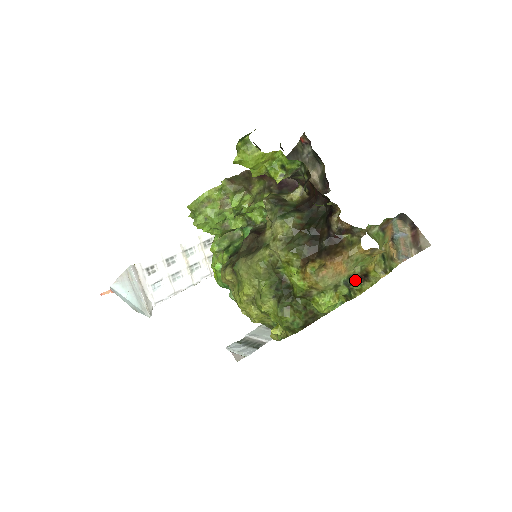
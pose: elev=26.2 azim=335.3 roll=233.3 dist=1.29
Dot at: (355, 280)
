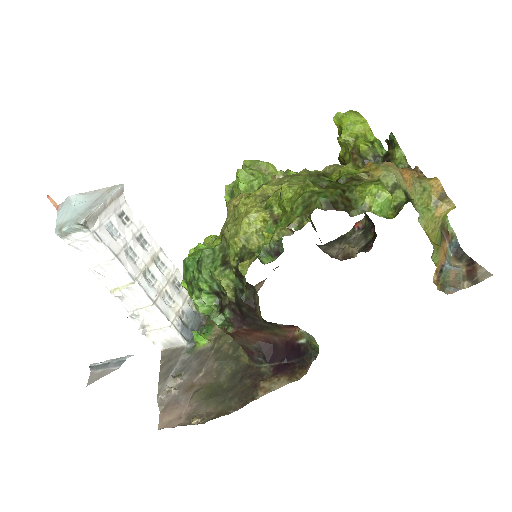
Dot at: occluded
